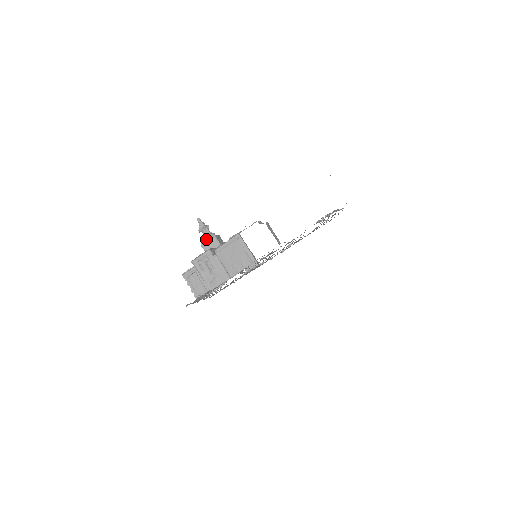
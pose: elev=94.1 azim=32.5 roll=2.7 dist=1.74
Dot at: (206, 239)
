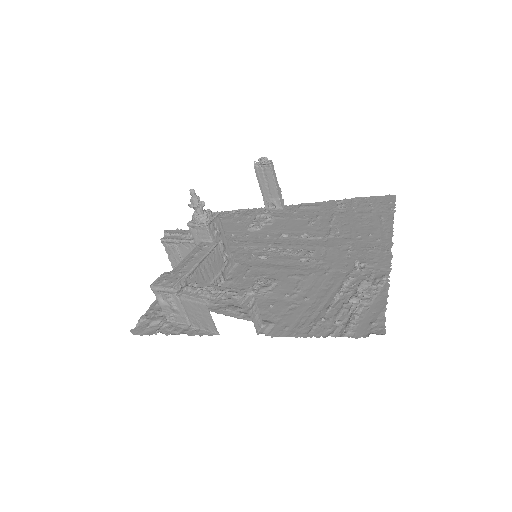
Dot at: (195, 221)
